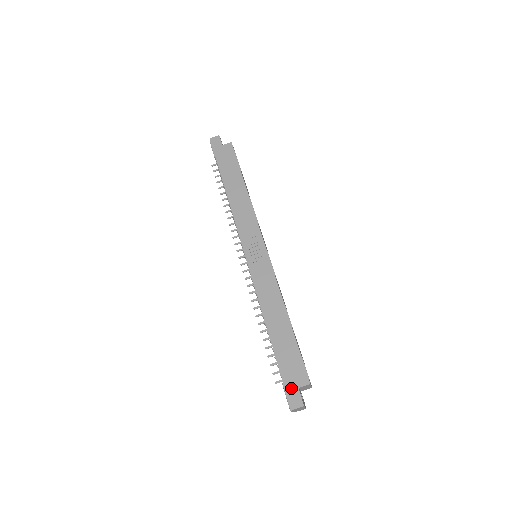
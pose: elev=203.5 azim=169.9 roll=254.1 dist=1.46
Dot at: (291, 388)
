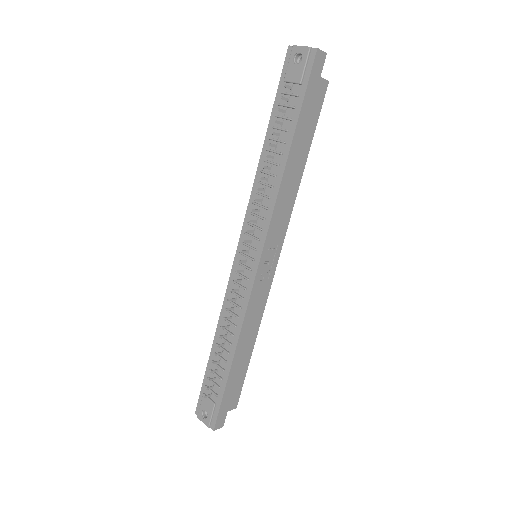
Dot at: (223, 412)
